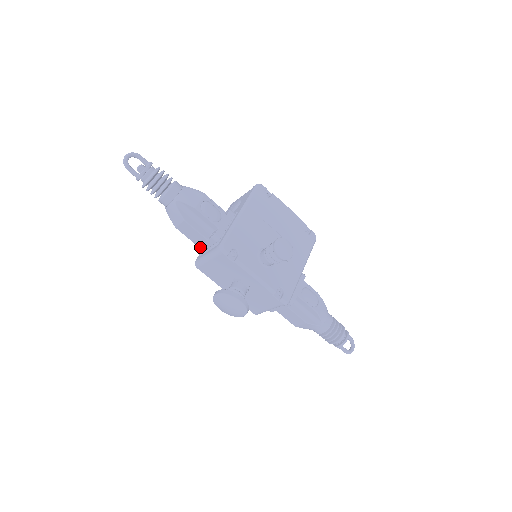
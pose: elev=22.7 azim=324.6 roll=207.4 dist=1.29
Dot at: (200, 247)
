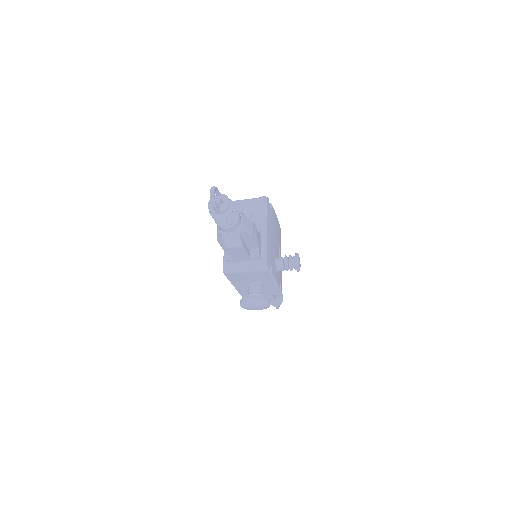
Dot at: (235, 260)
